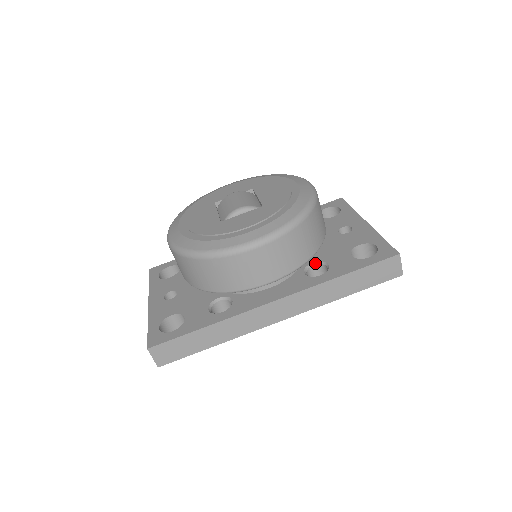
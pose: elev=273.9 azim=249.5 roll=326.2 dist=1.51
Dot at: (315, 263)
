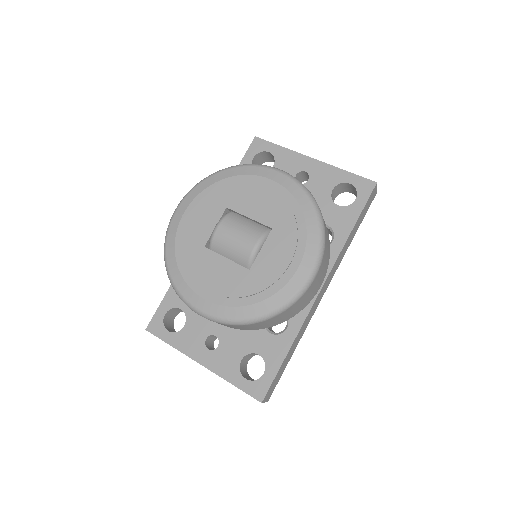
Dot at: occluded
